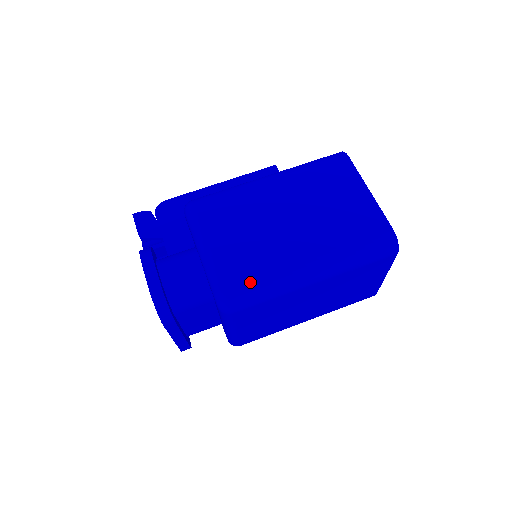
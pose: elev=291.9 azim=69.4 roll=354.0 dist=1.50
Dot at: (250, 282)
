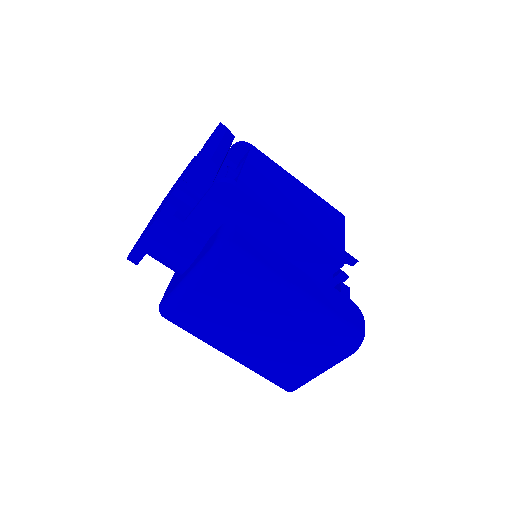
Dot at: (186, 328)
